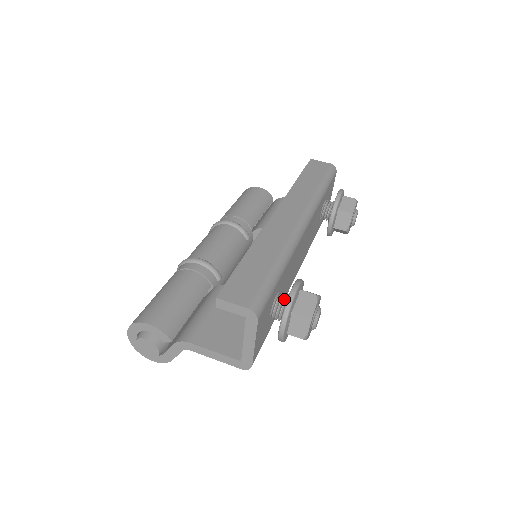
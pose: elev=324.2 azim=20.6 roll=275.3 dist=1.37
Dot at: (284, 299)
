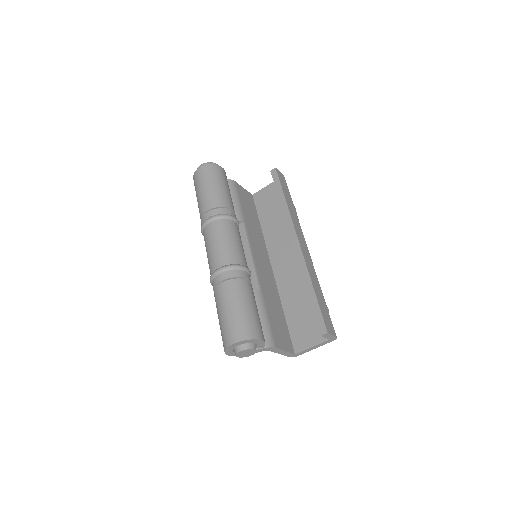
Dot at: occluded
